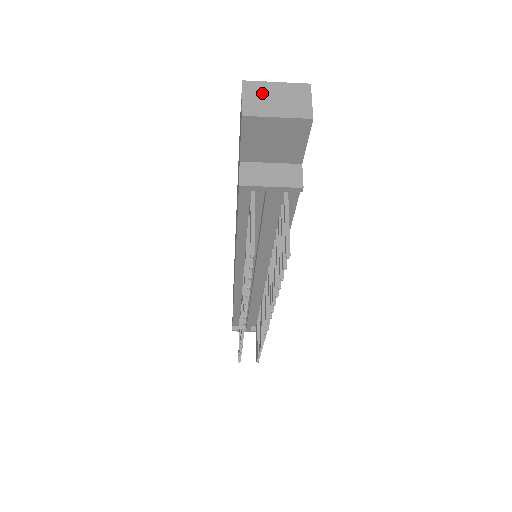
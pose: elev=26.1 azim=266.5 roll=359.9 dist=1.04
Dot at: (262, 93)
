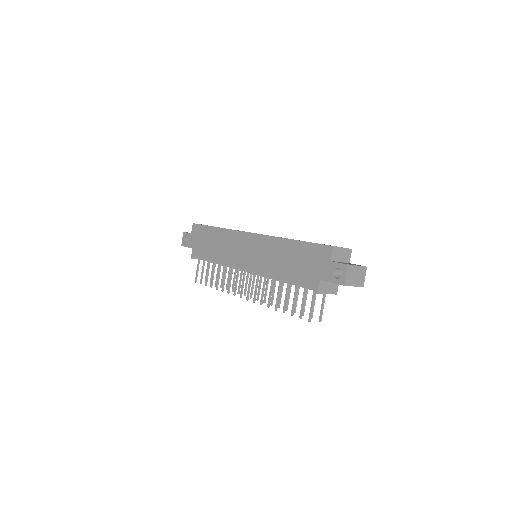
Dot at: (352, 272)
